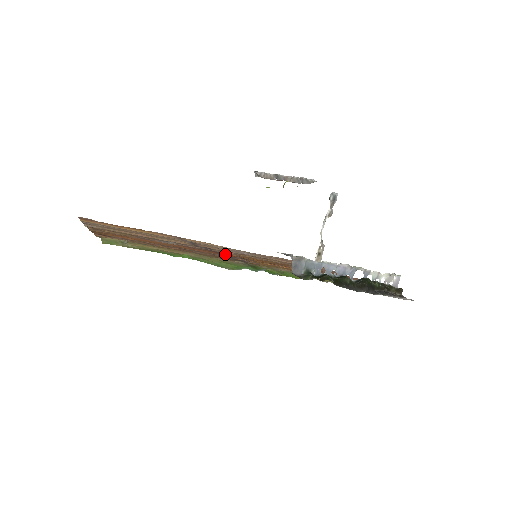
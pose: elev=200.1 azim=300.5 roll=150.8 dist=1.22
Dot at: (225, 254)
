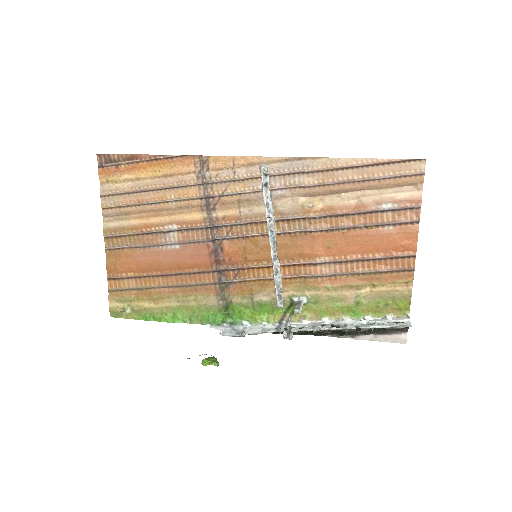
Dot at: (220, 260)
